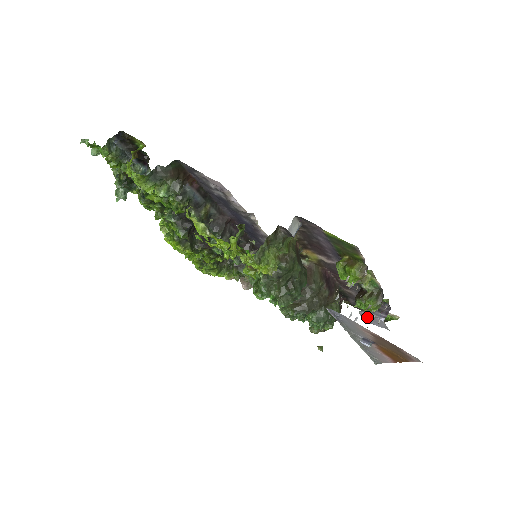
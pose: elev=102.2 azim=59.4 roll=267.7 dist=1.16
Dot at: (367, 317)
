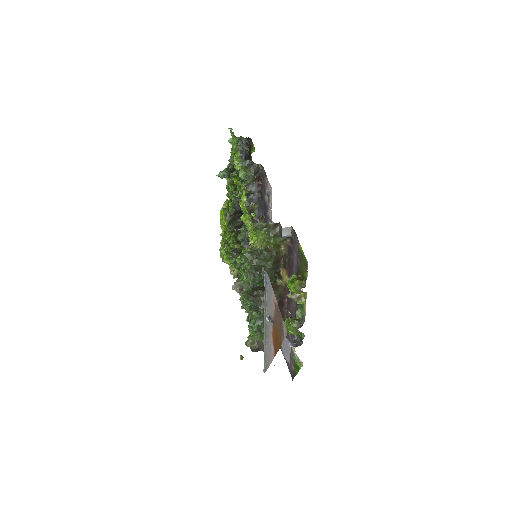
Dot at: (284, 344)
